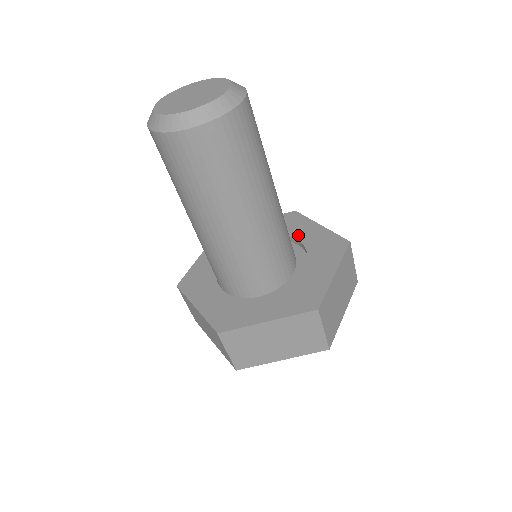
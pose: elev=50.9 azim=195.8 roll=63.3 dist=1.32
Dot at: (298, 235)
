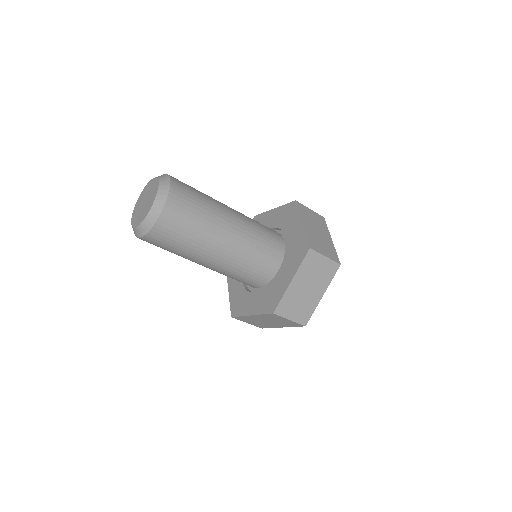
Dot at: (287, 232)
